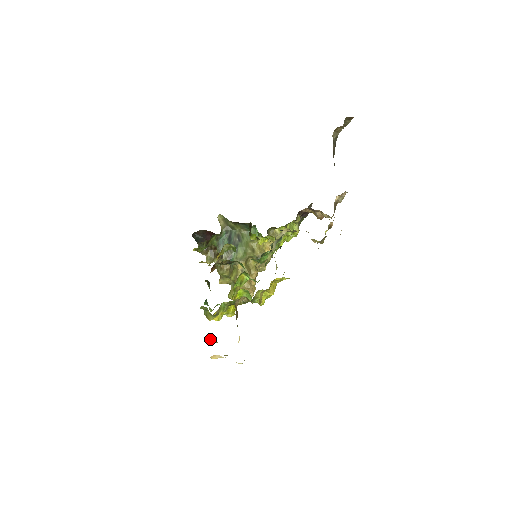
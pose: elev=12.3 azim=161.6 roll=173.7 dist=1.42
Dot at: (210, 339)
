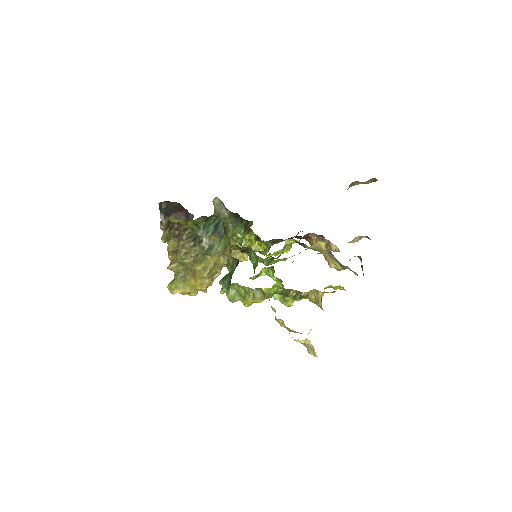
Dot at: (281, 321)
